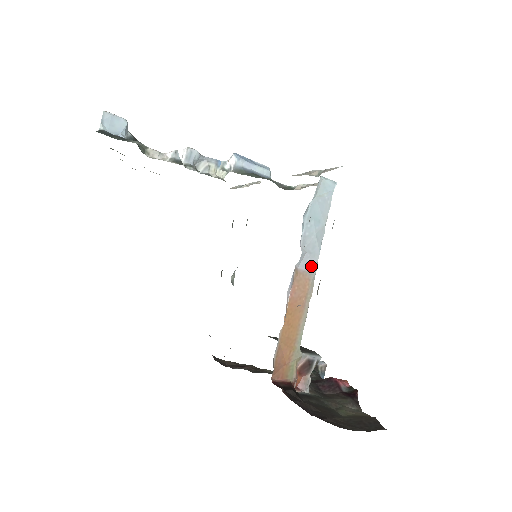
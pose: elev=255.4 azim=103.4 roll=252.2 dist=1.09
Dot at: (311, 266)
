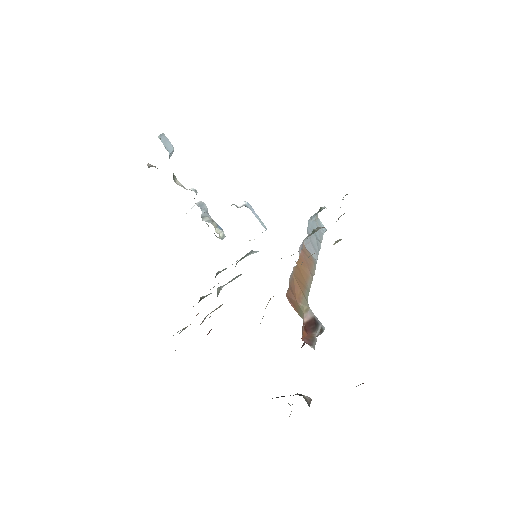
Dot at: (313, 255)
